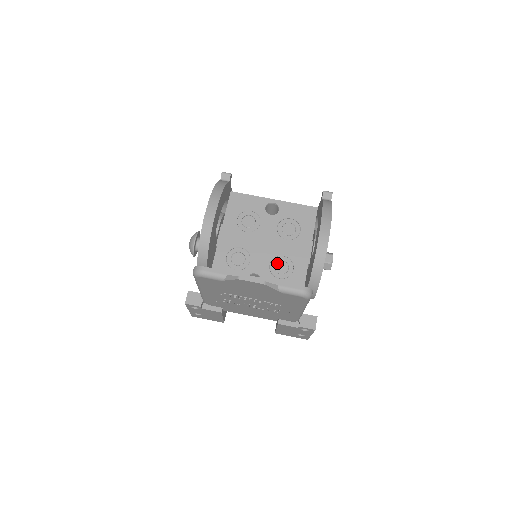
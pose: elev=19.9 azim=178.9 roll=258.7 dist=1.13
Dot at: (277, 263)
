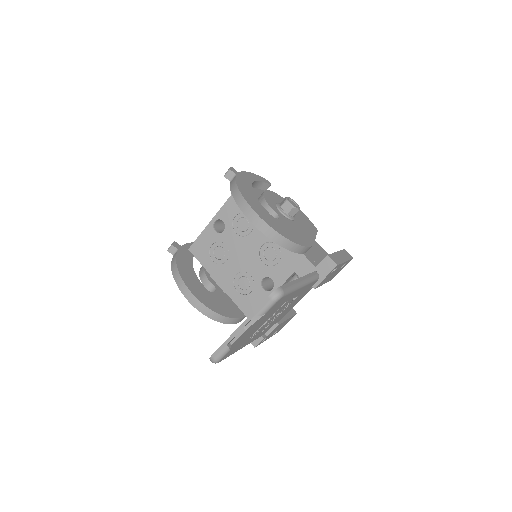
Dot at: (265, 255)
